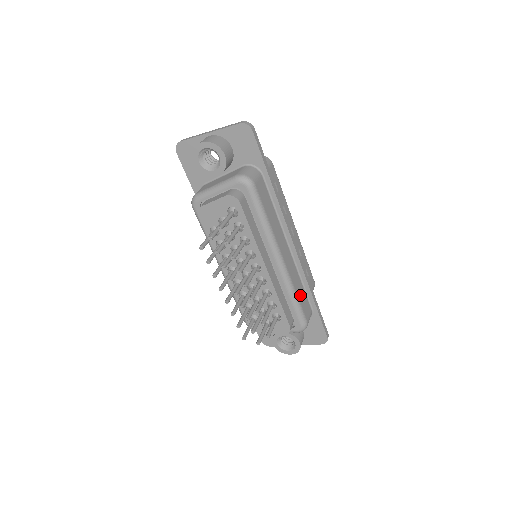
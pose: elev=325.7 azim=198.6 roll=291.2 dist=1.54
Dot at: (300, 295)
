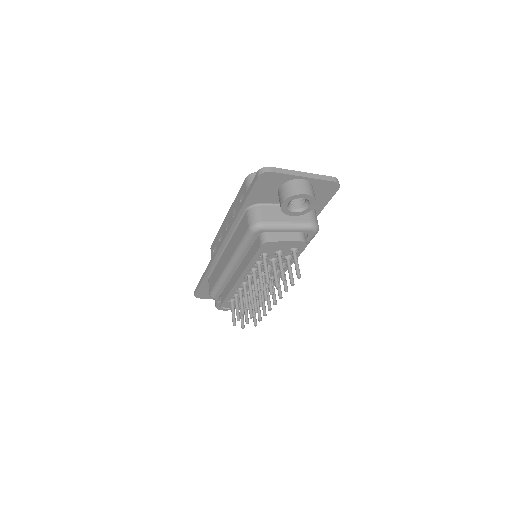
Dot at: occluded
